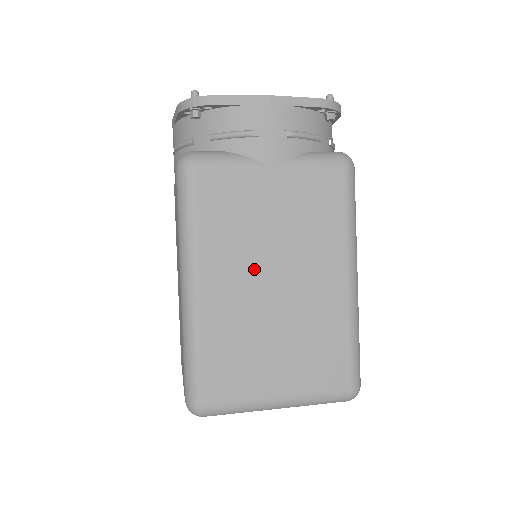
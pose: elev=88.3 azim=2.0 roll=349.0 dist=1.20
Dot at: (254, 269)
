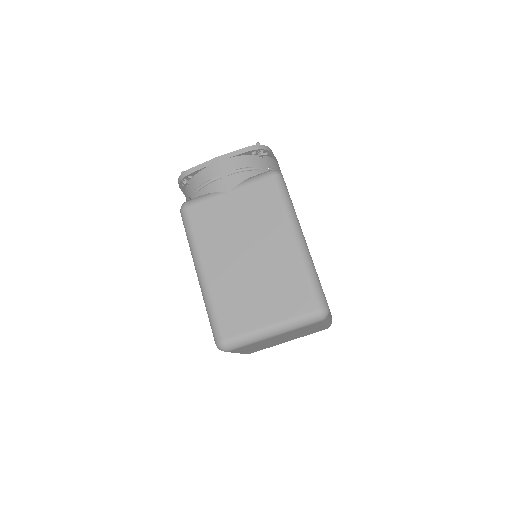
Dot at: (233, 251)
